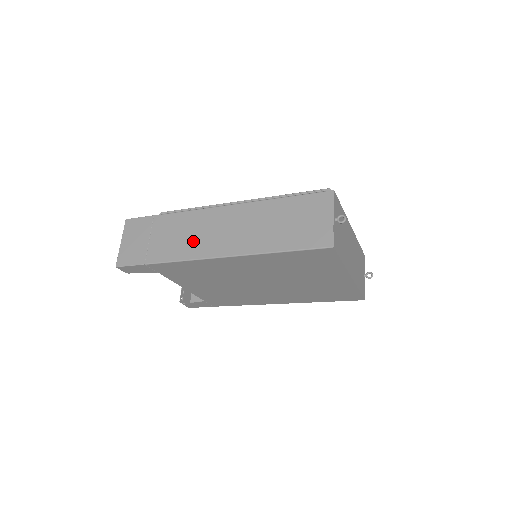
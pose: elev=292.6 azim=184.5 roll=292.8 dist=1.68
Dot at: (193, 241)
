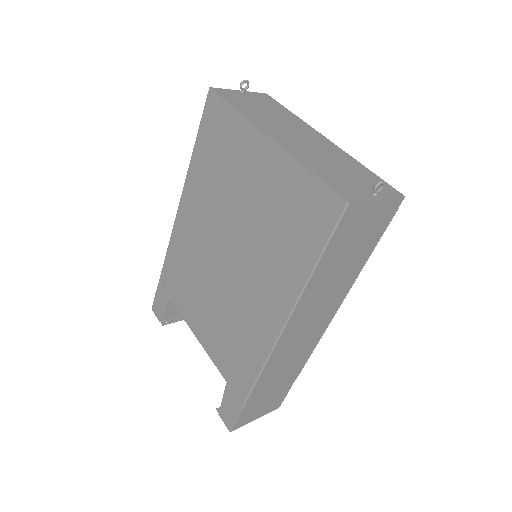
Dot at: occluded
